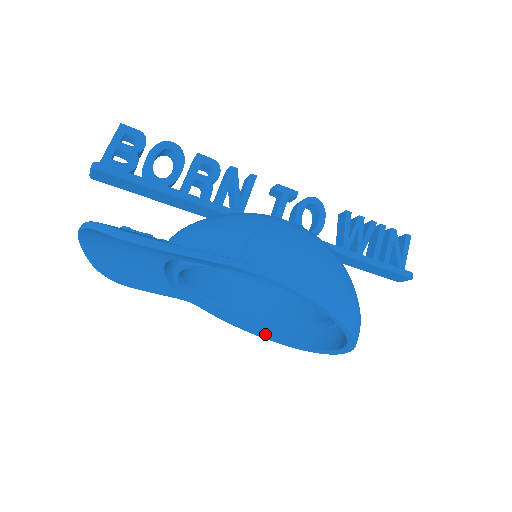
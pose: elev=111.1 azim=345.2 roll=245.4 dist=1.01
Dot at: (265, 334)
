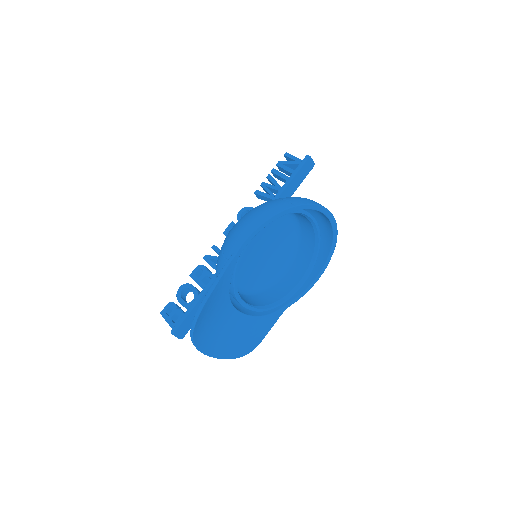
Dot at: (322, 265)
